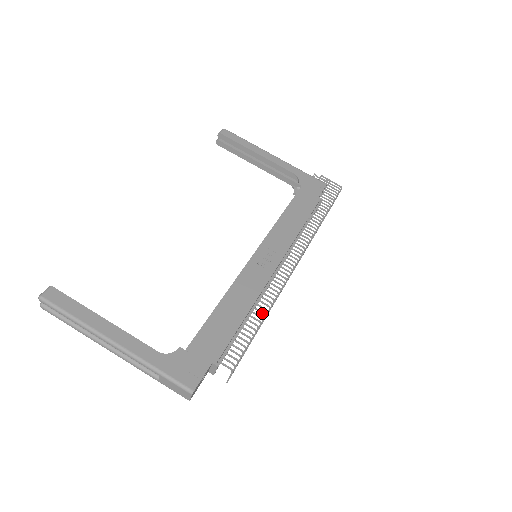
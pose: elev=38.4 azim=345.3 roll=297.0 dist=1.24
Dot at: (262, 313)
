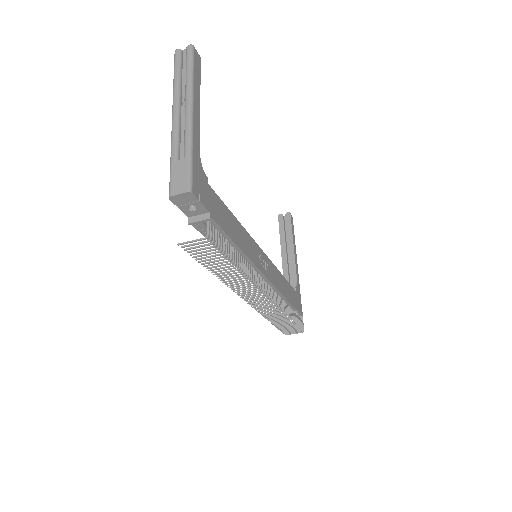
Dot at: (240, 265)
